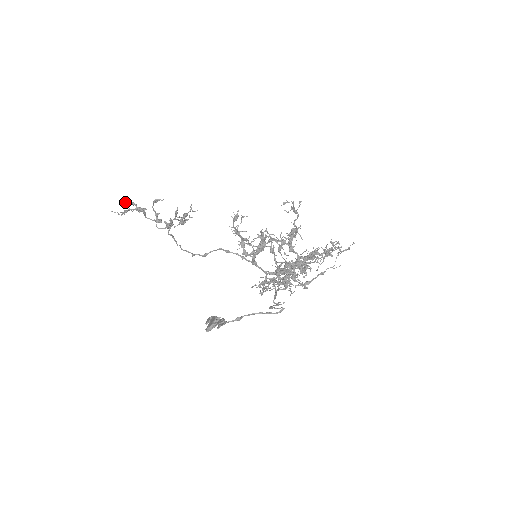
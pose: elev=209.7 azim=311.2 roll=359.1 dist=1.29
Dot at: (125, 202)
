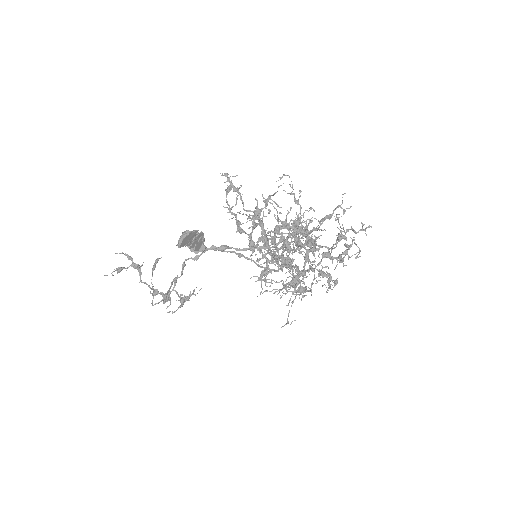
Dot at: (121, 253)
